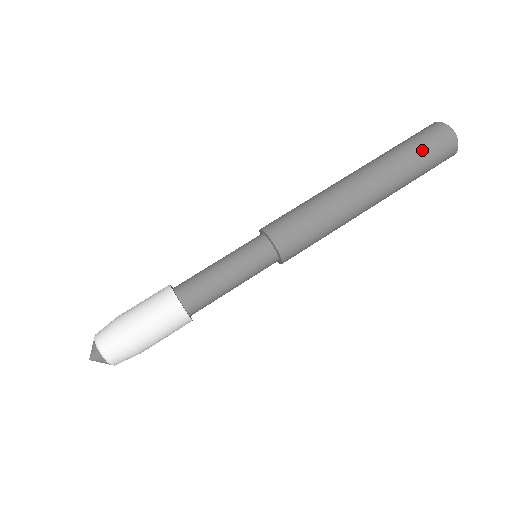
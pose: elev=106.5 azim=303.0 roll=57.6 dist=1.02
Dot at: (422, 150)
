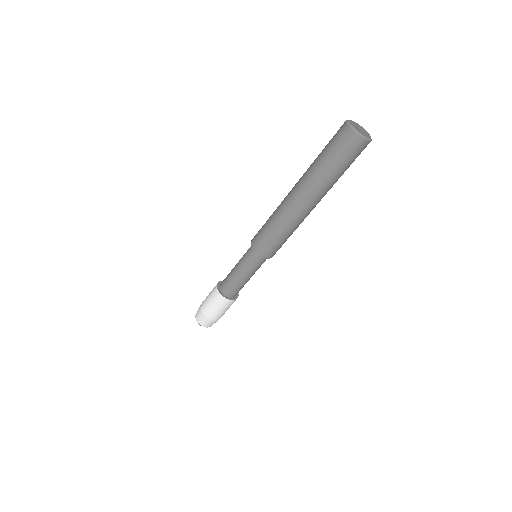
Dot at: occluded
